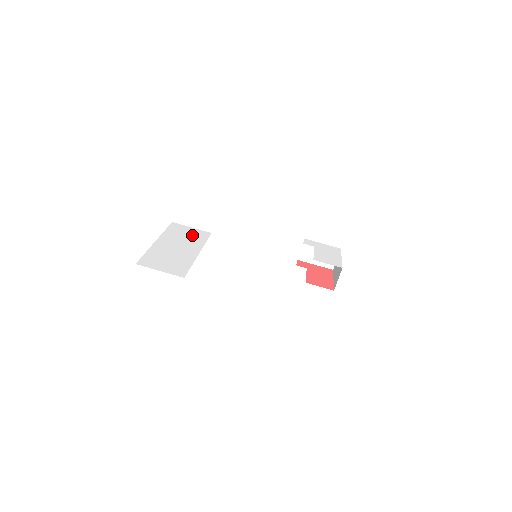
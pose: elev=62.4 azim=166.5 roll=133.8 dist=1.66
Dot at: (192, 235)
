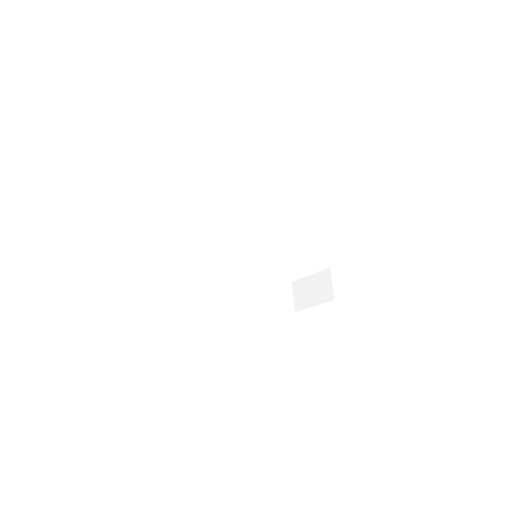
Dot at: occluded
